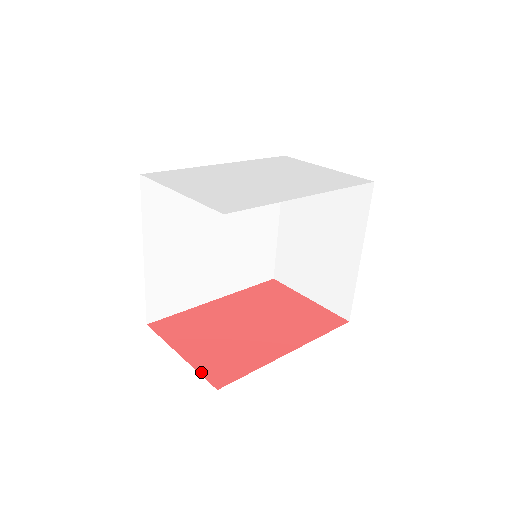
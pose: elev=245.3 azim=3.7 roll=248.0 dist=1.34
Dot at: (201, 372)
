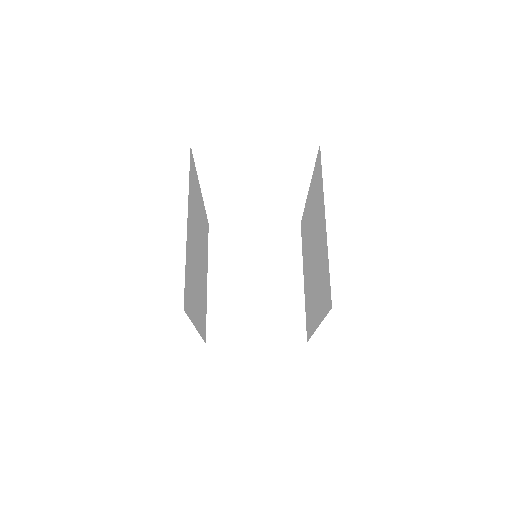
Dot at: occluded
